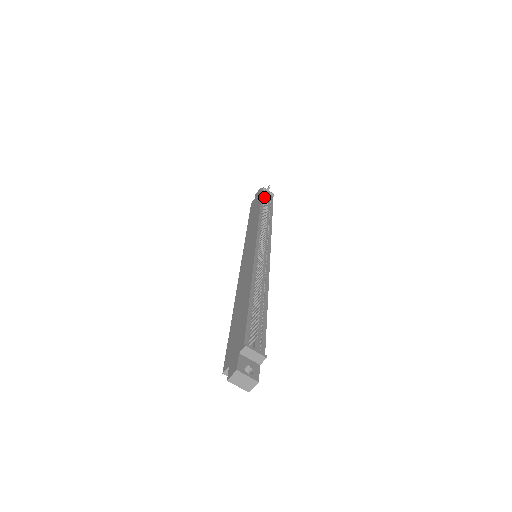
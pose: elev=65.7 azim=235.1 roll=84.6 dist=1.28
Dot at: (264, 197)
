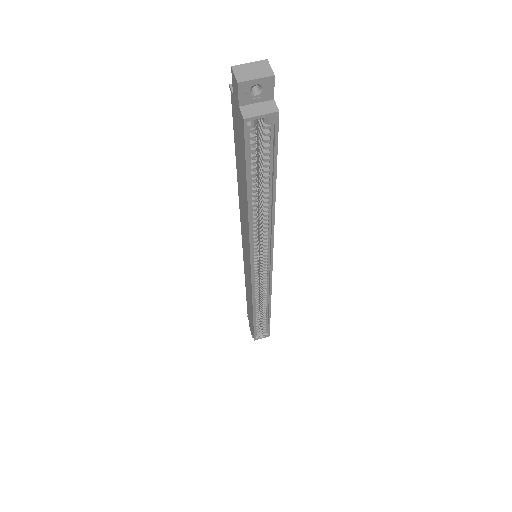
Dot at: occluded
